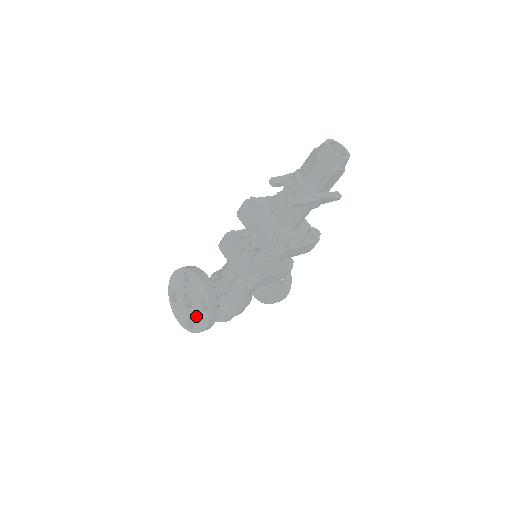
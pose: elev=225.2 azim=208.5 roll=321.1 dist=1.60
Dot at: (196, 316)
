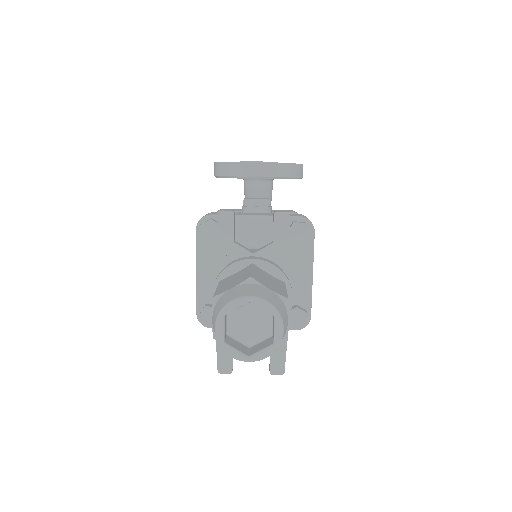
Dot at: occluded
